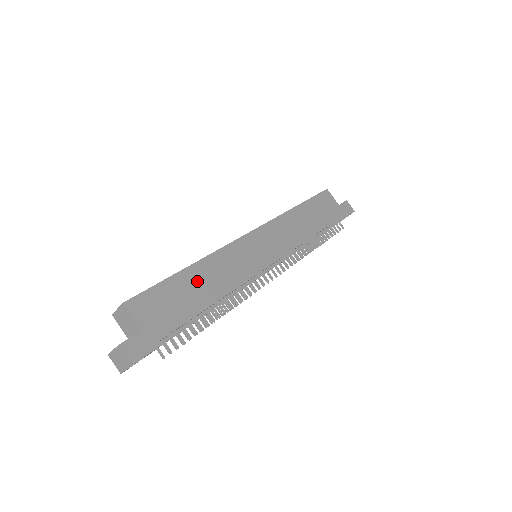
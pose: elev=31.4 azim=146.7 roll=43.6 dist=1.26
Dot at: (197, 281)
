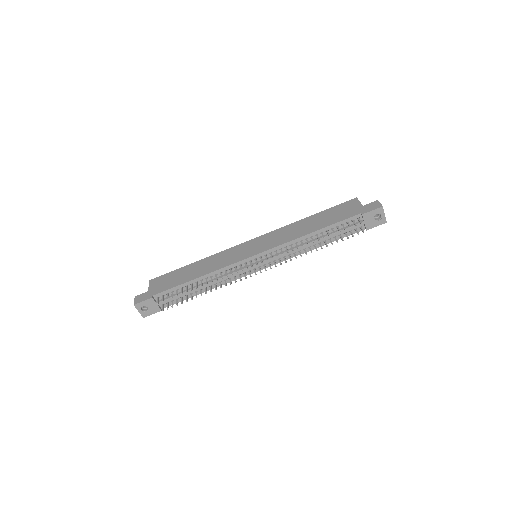
Dot at: (193, 269)
